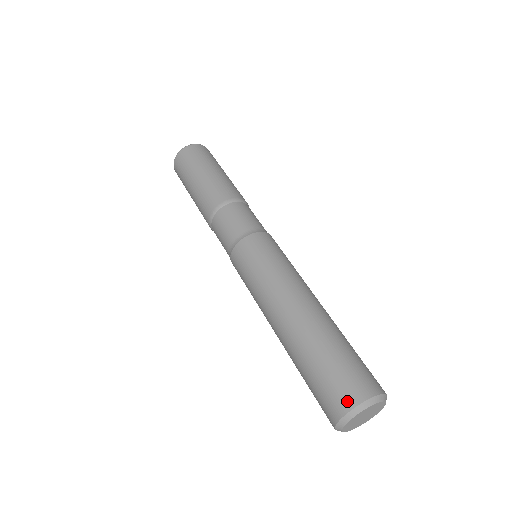
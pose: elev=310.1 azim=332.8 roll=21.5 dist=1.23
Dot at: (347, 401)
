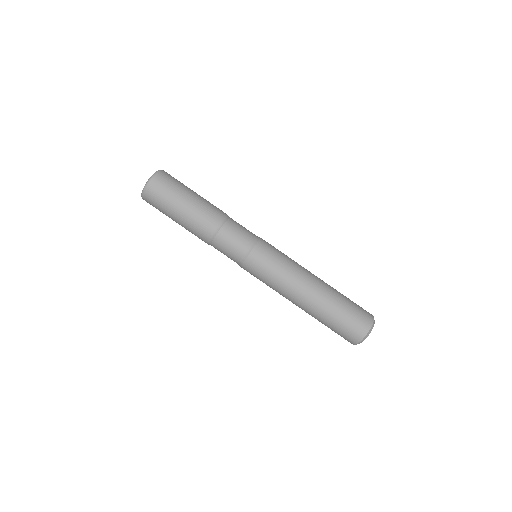
Dot at: (364, 329)
